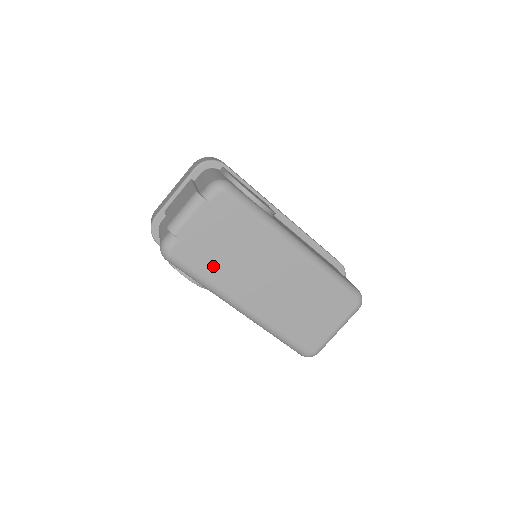
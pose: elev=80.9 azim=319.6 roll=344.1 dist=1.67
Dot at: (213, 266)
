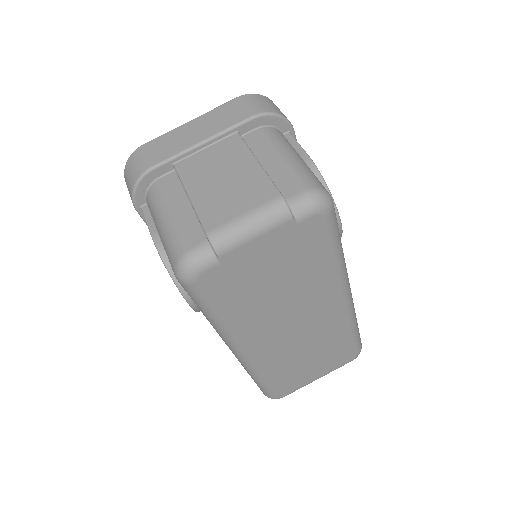
Dot at: (242, 304)
